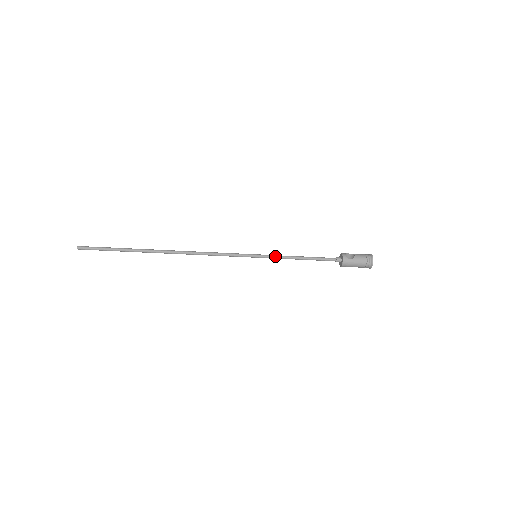
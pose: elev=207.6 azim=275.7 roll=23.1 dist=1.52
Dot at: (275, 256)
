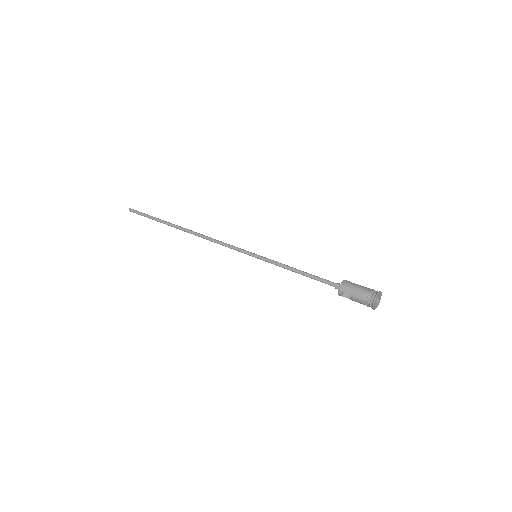
Dot at: occluded
